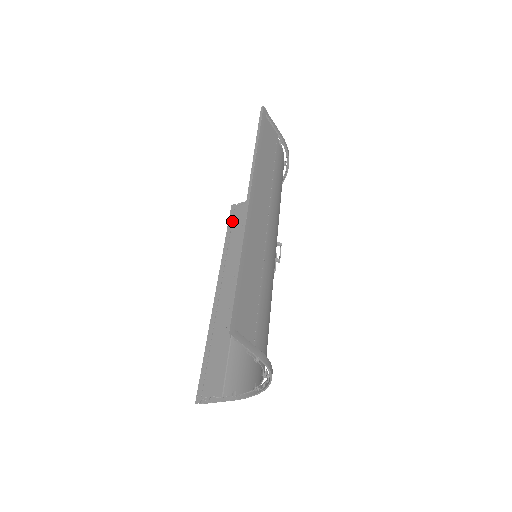
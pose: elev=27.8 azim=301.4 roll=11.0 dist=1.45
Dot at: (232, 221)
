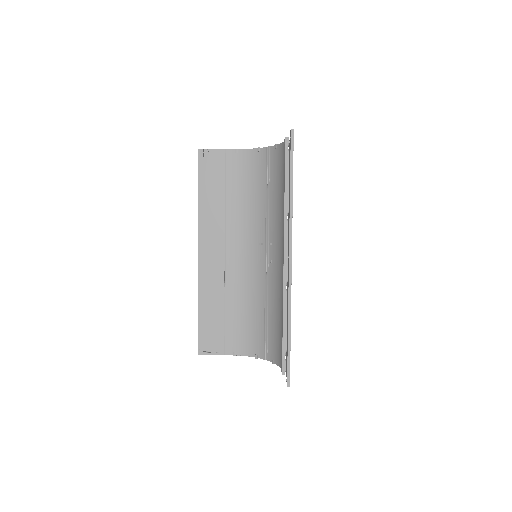
Dot at: (203, 173)
